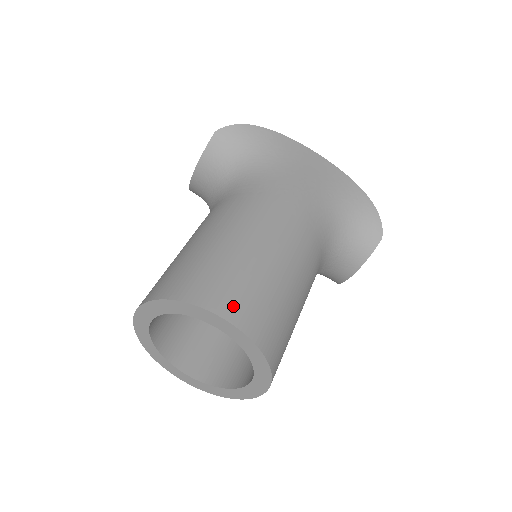
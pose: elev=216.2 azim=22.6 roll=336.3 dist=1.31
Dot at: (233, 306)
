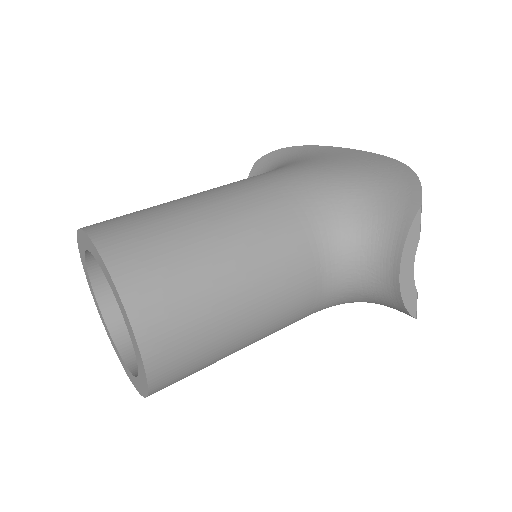
Dot at: (106, 226)
